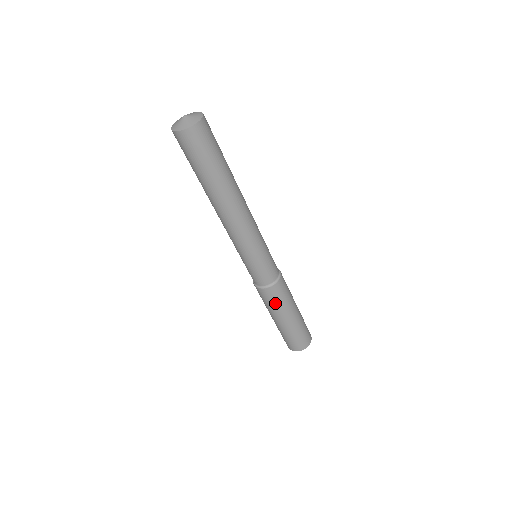
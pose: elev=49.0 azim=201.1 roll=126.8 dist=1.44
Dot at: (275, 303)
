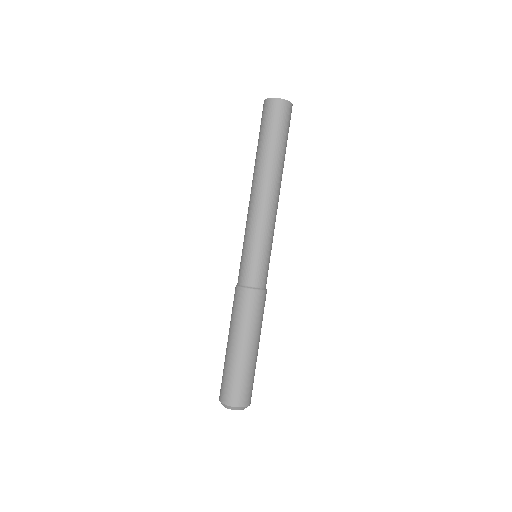
Dot at: (258, 316)
